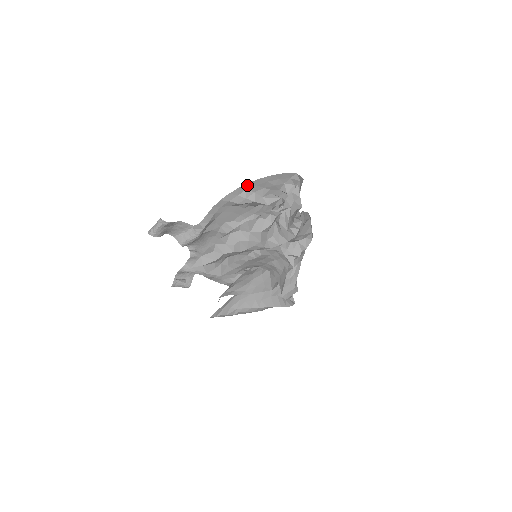
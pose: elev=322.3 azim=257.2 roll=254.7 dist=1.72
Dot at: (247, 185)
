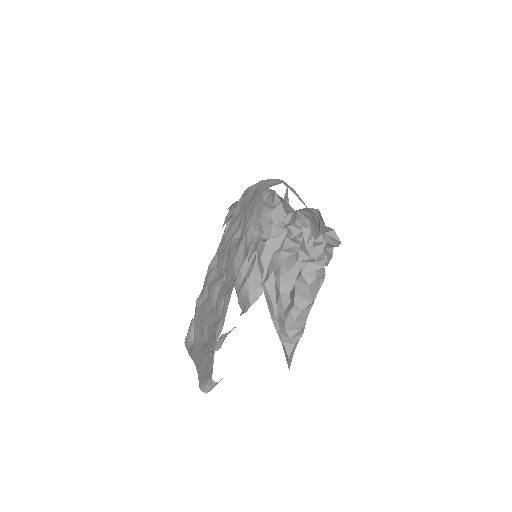
Dot at: occluded
